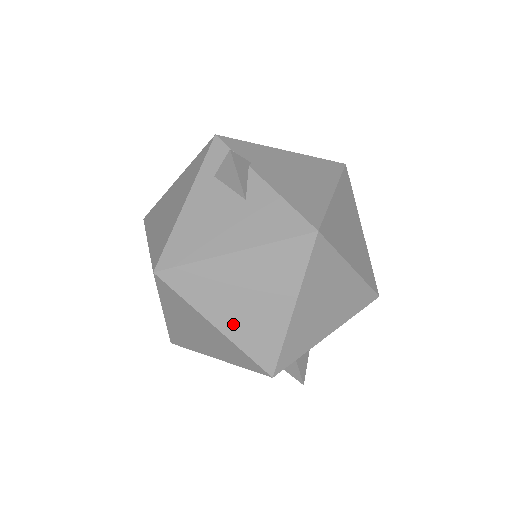
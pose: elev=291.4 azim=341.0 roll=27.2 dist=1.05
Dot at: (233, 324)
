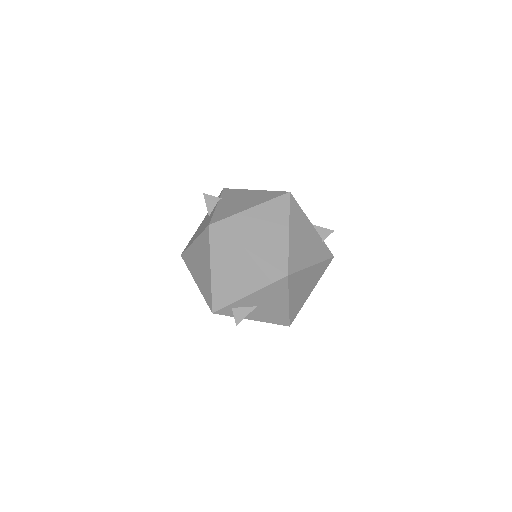
Dot at: (199, 281)
